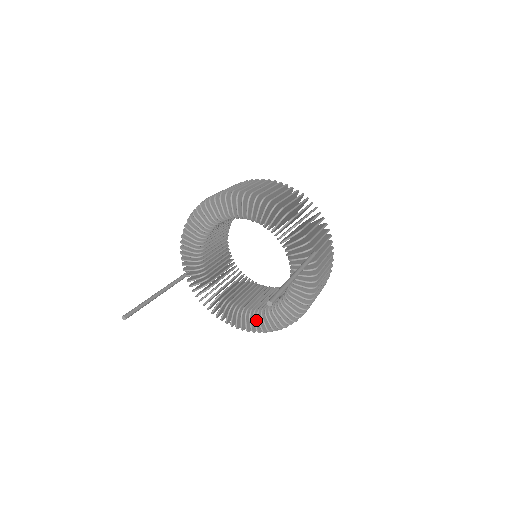
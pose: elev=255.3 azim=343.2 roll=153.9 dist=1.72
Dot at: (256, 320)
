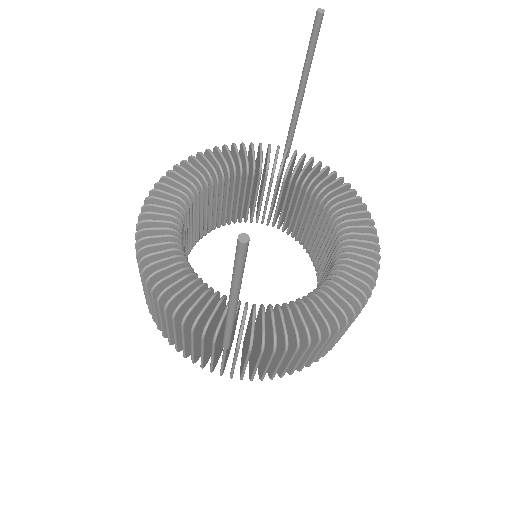
Dot at: (354, 263)
